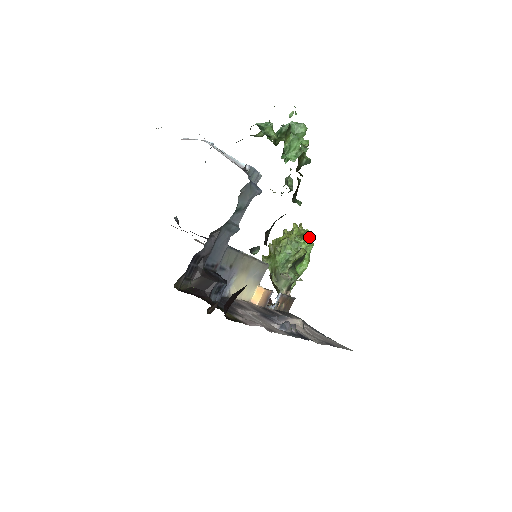
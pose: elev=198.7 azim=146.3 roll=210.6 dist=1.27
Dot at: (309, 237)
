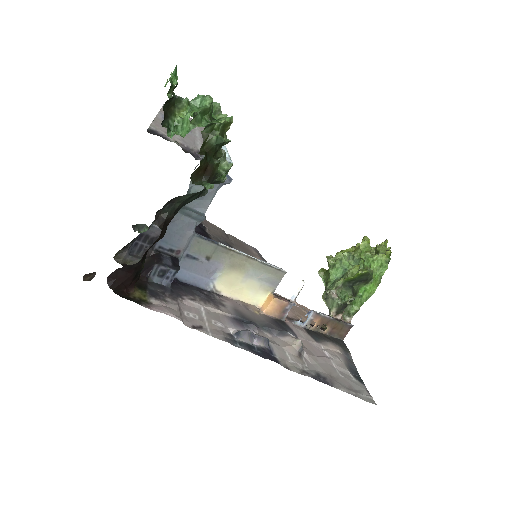
Dot at: (383, 256)
